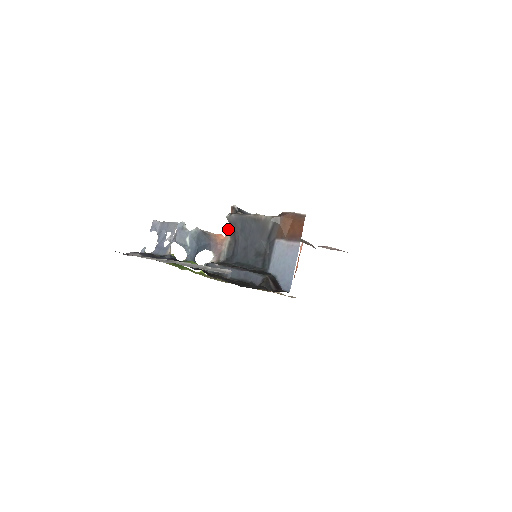
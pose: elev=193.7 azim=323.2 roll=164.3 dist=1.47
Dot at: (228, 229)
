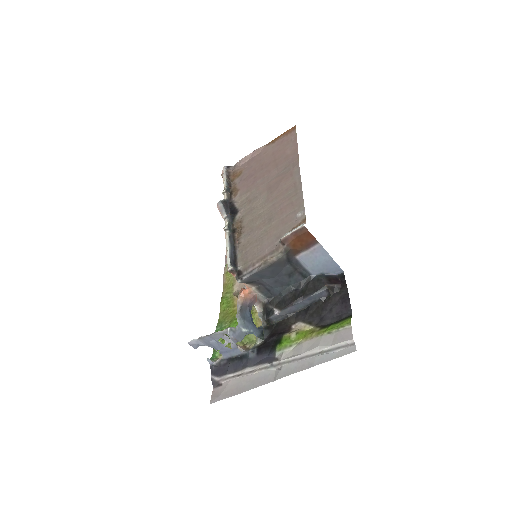
Dot at: (245, 284)
